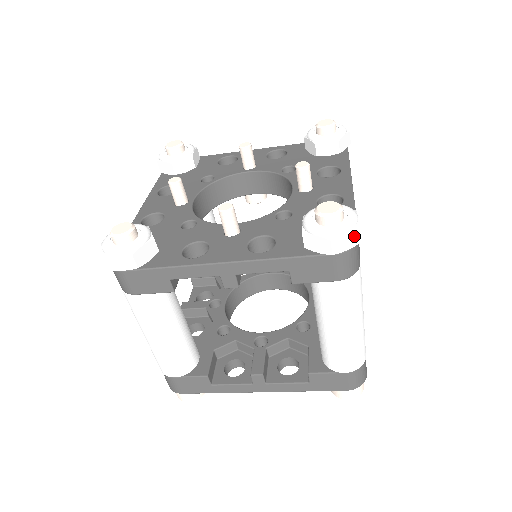
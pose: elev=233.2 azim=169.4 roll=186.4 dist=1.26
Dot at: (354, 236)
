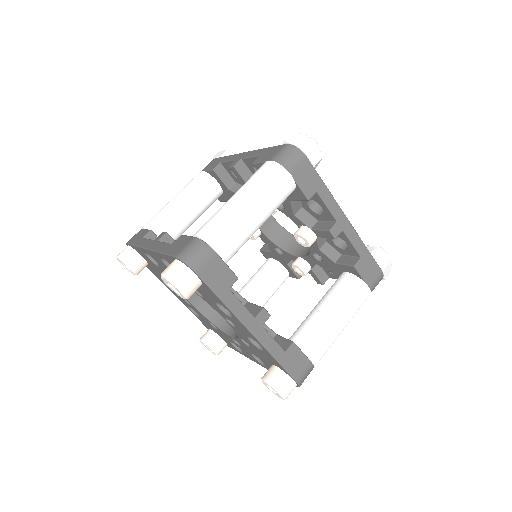
Dot at: (388, 273)
